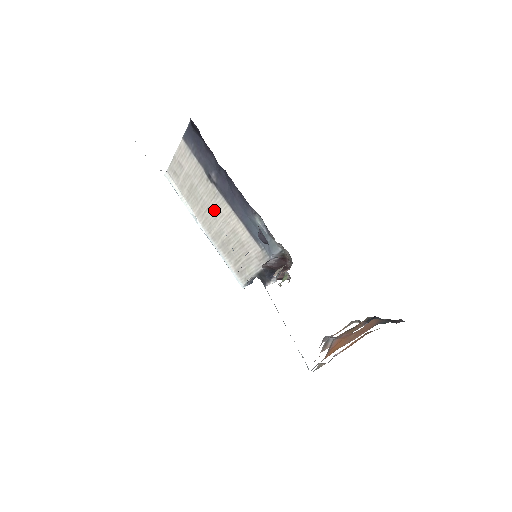
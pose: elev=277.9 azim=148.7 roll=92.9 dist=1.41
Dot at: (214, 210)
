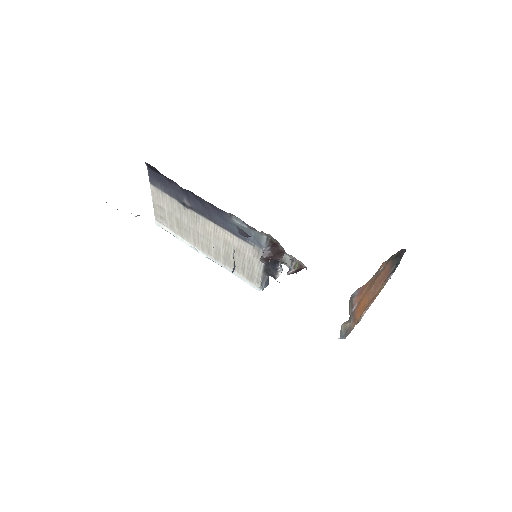
Dot at: (203, 232)
